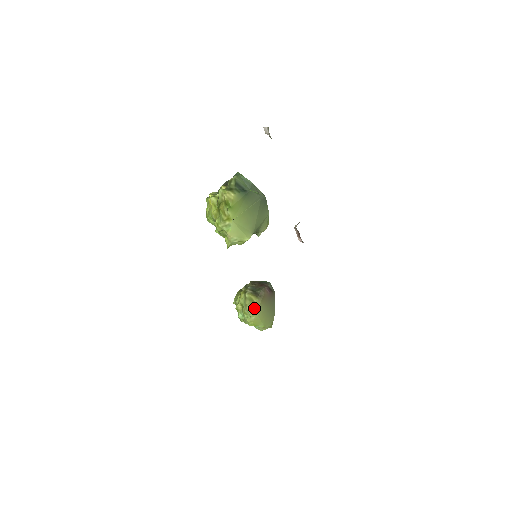
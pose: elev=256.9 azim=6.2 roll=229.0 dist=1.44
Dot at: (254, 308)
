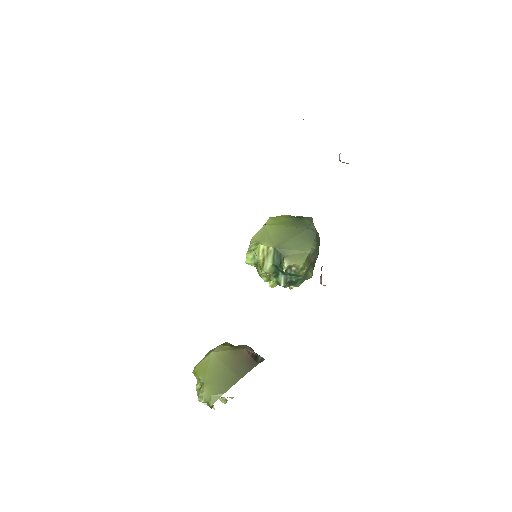
Dot at: (216, 348)
